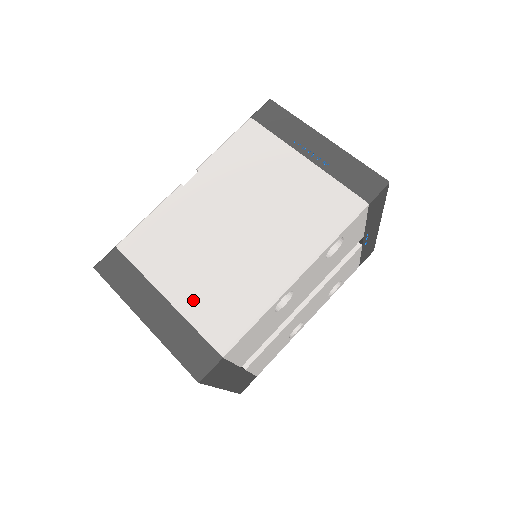
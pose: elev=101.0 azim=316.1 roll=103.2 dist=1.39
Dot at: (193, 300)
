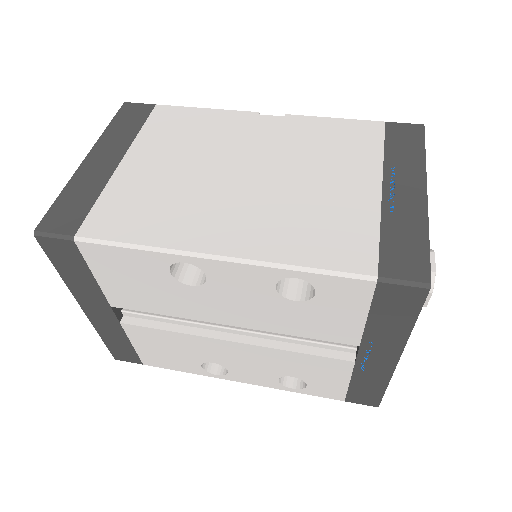
Dot at: (130, 182)
